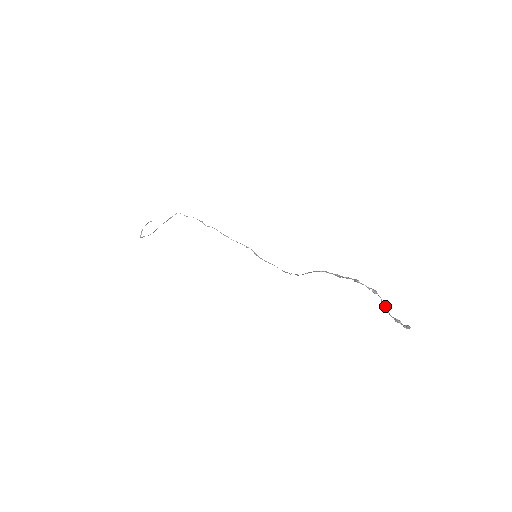
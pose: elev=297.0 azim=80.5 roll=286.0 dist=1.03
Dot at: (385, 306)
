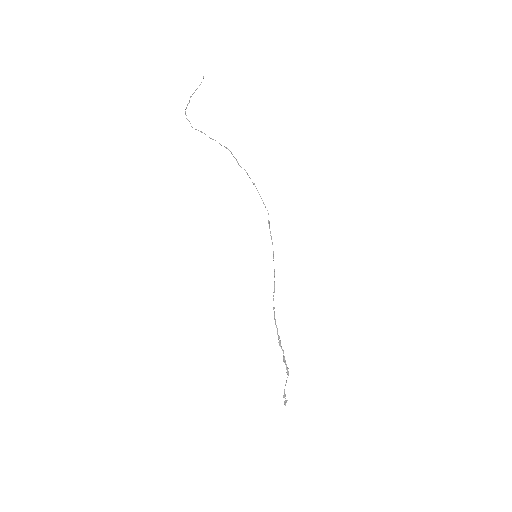
Dot at: occluded
